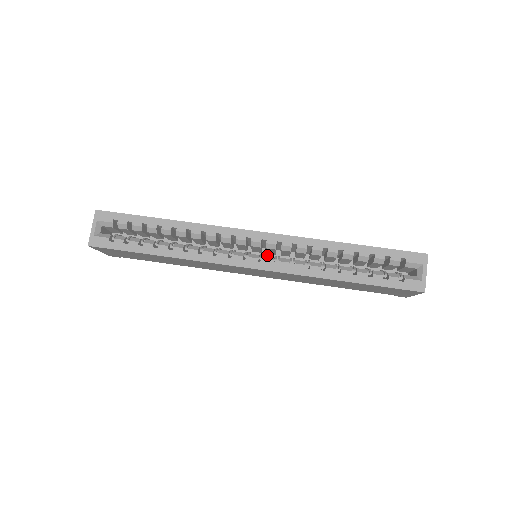
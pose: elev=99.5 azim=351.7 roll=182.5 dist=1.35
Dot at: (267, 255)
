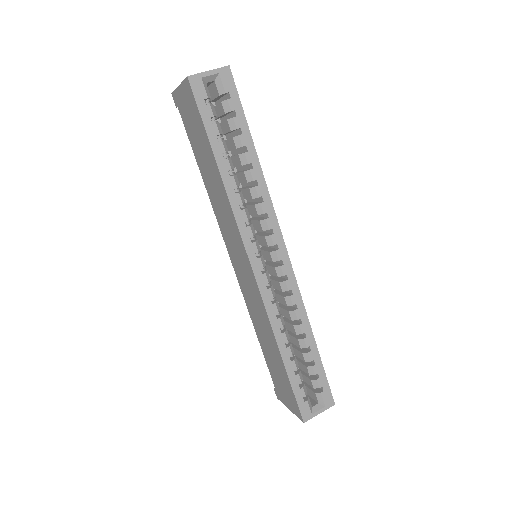
Dot at: occluded
